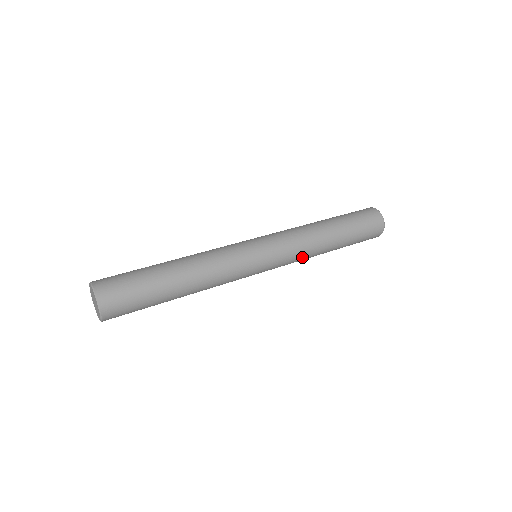
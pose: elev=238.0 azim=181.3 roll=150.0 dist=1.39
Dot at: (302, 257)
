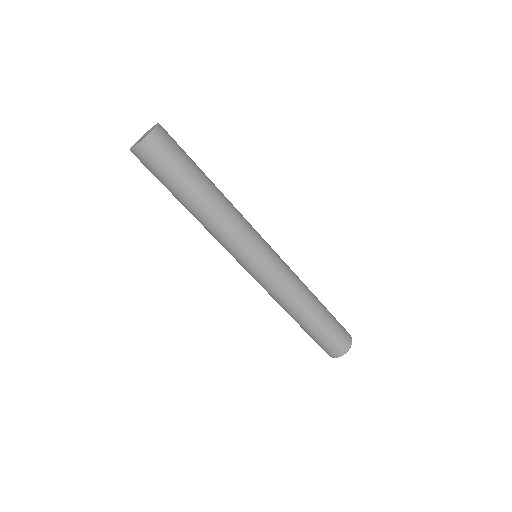
Dot at: (277, 297)
